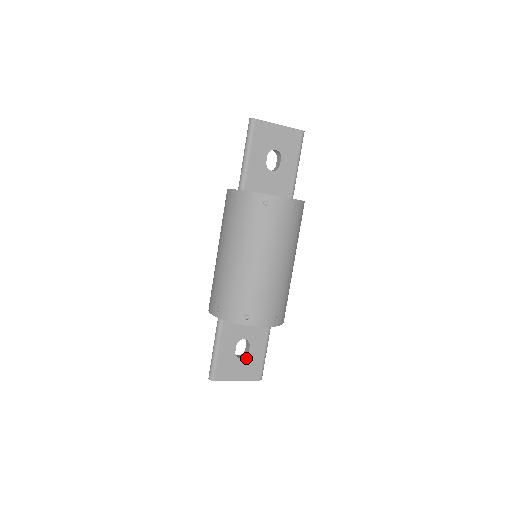
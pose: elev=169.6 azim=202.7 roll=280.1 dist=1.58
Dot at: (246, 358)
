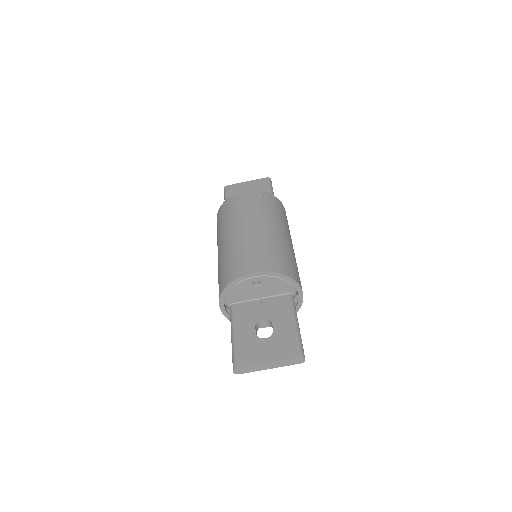
Dot at: (272, 337)
